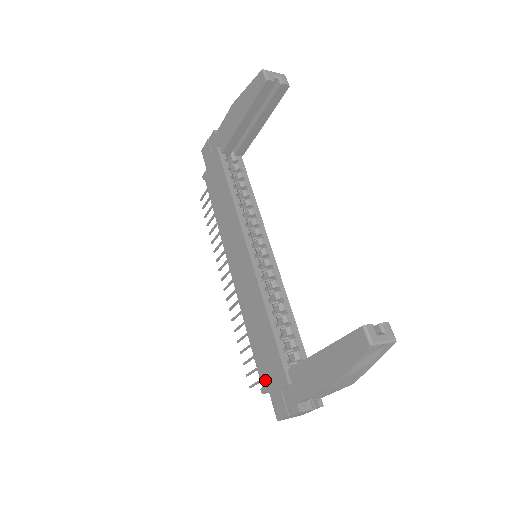
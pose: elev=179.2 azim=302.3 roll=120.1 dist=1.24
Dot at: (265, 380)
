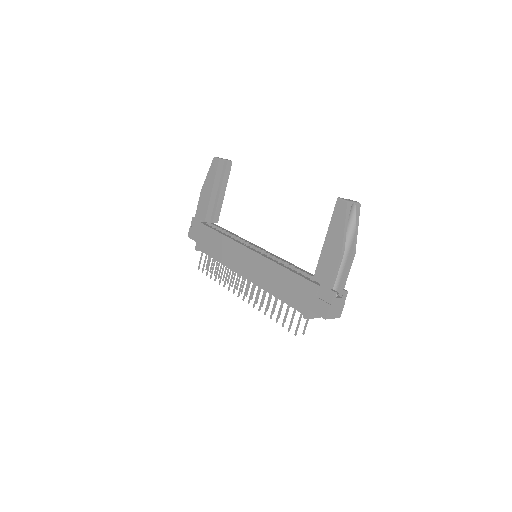
Dot at: (303, 306)
